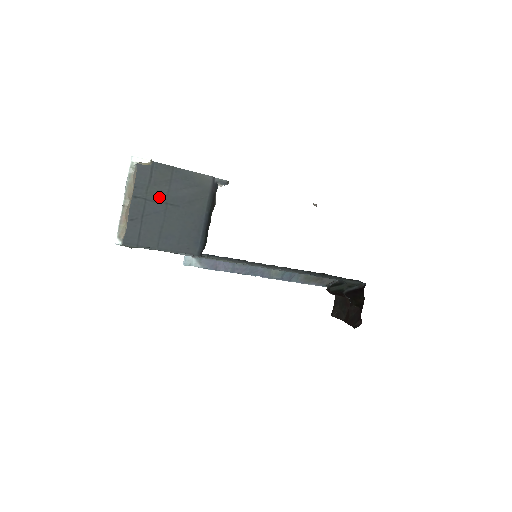
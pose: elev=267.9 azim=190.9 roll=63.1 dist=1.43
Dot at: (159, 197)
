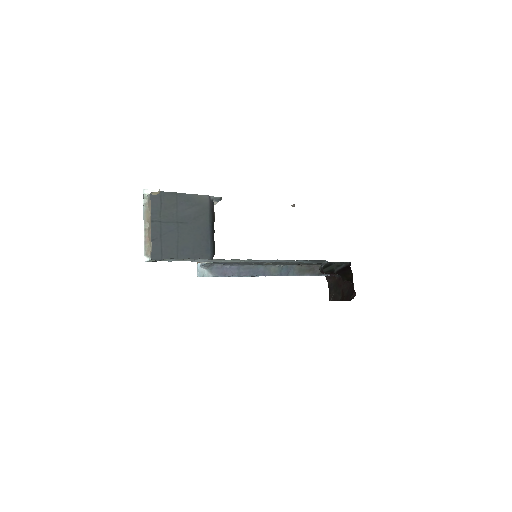
Dot at: (170, 218)
